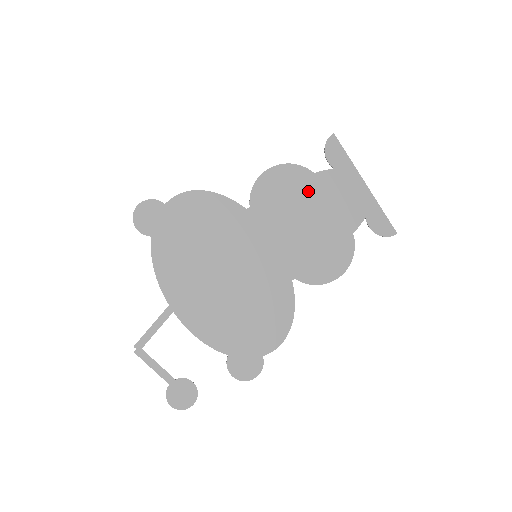
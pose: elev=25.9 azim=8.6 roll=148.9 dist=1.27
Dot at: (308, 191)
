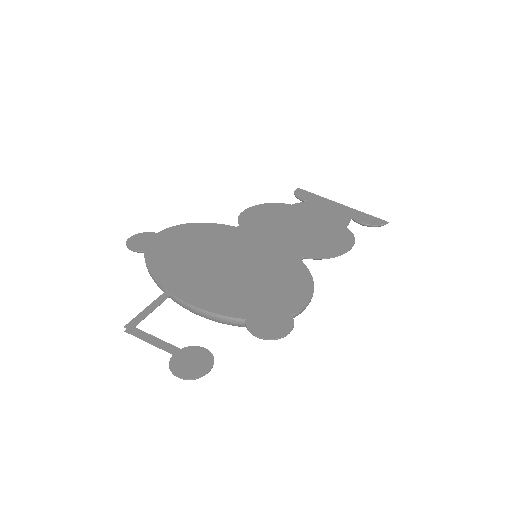
Dot at: (290, 213)
